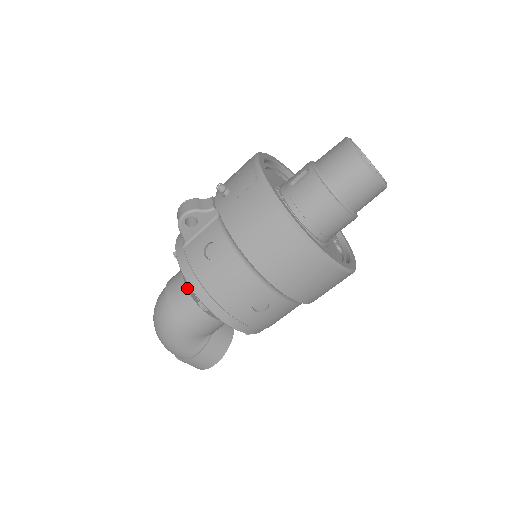
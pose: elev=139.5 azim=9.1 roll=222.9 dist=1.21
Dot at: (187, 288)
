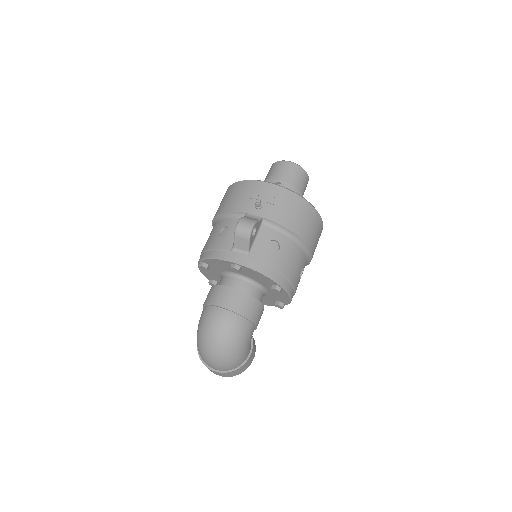
Dot at: (245, 293)
